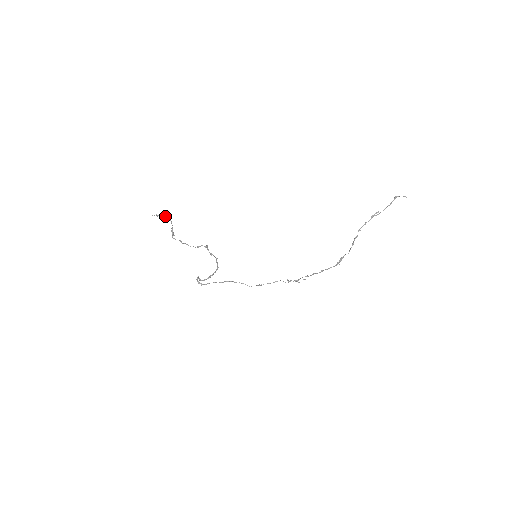
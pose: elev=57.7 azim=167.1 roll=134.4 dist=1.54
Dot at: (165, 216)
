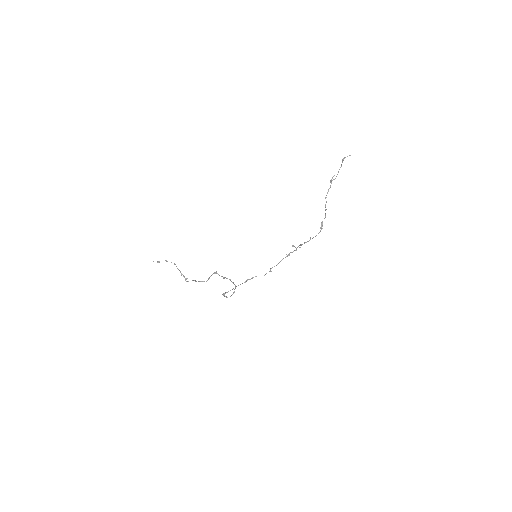
Dot at: (165, 260)
